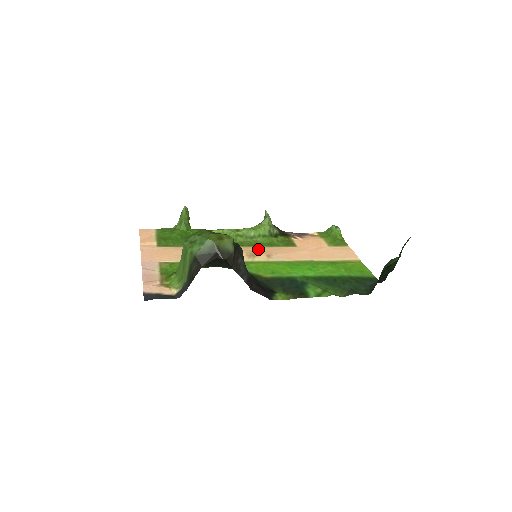
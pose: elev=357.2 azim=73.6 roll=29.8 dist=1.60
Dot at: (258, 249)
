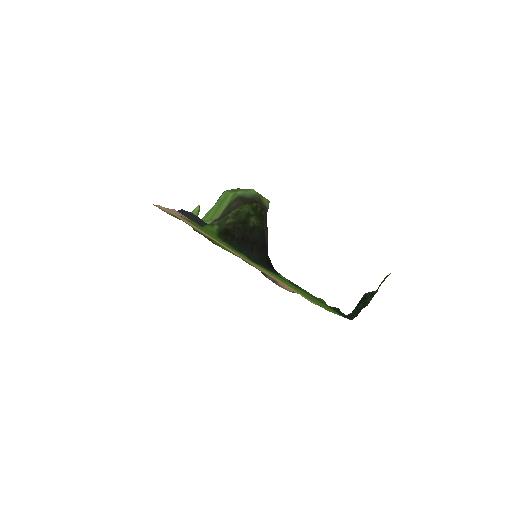
Dot at: (250, 263)
